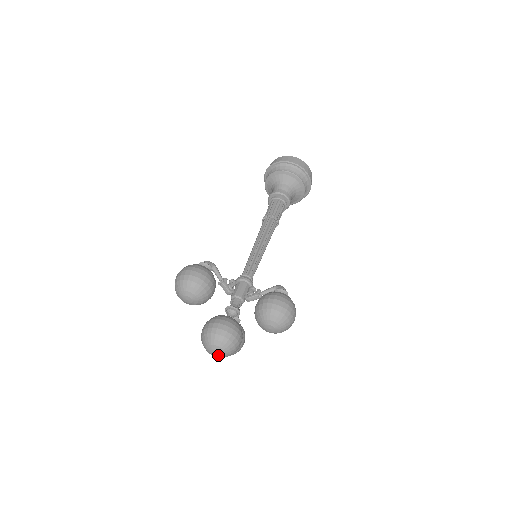
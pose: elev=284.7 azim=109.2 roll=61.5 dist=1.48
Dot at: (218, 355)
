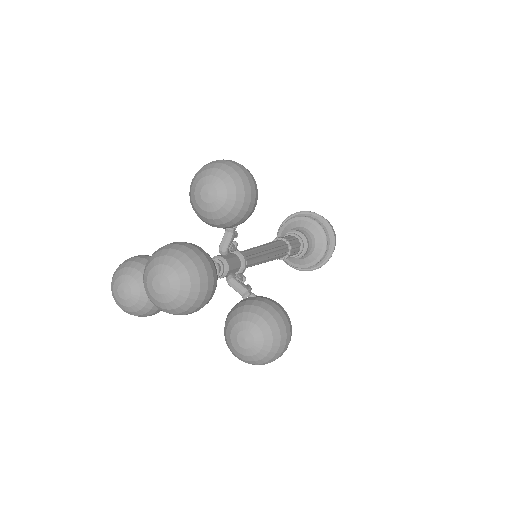
Dot at: (159, 291)
